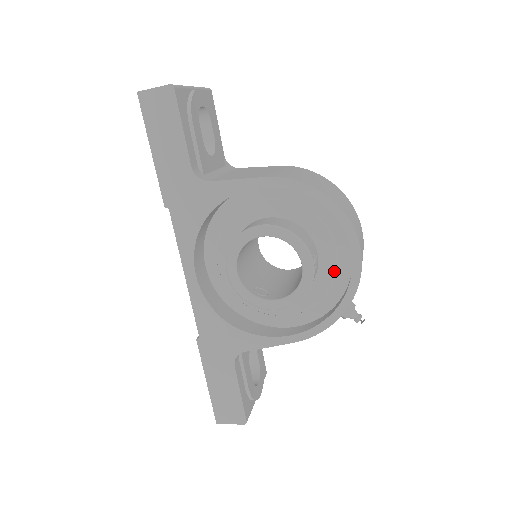
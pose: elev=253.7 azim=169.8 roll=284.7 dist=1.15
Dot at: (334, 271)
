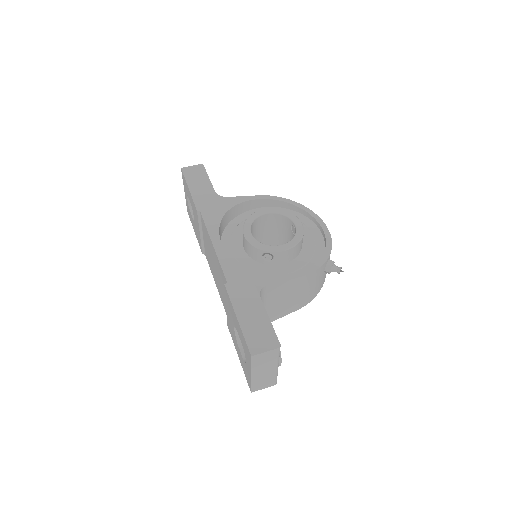
Dot at: (313, 242)
